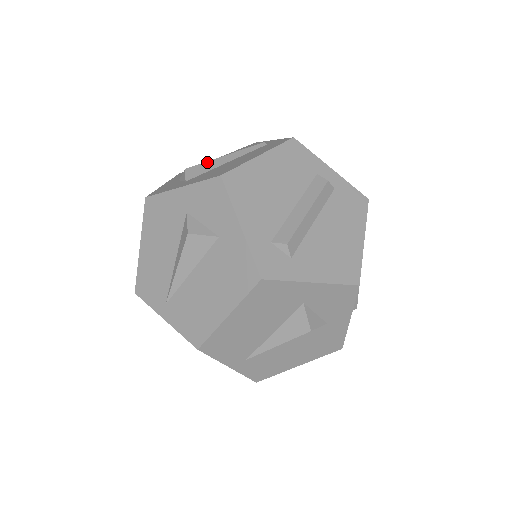
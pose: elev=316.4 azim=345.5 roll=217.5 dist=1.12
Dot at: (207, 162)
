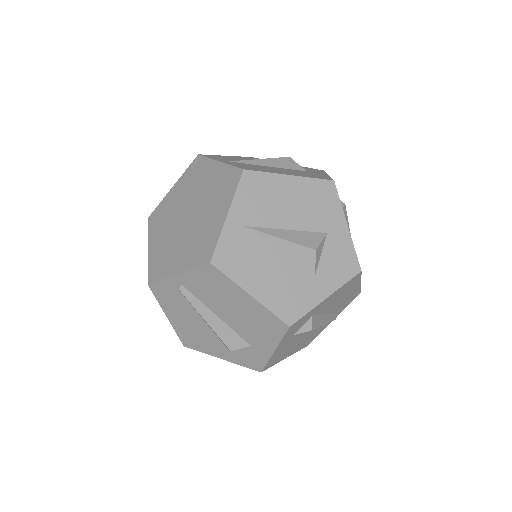
Dot at: occluded
